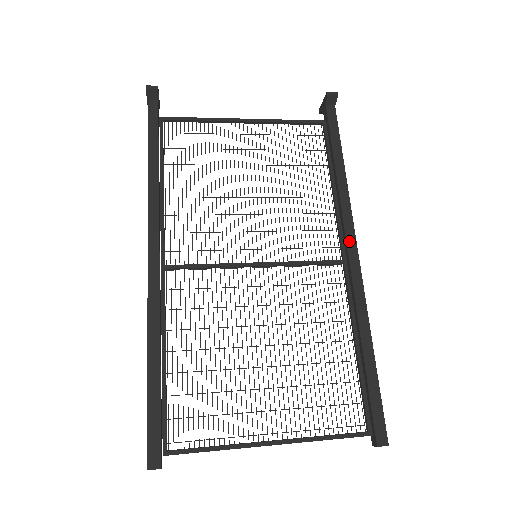
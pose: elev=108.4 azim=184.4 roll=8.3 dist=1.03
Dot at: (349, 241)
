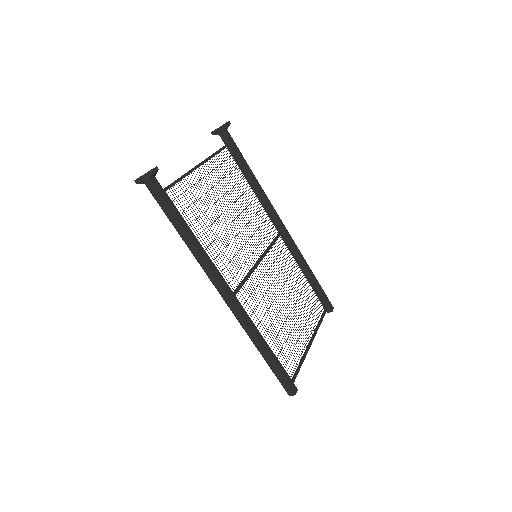
Dot at: (278, 220)
